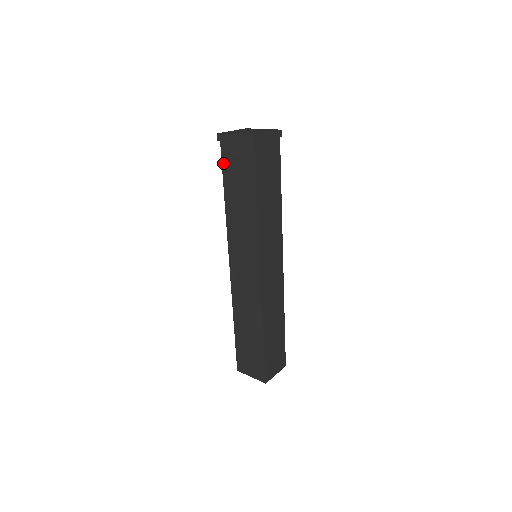
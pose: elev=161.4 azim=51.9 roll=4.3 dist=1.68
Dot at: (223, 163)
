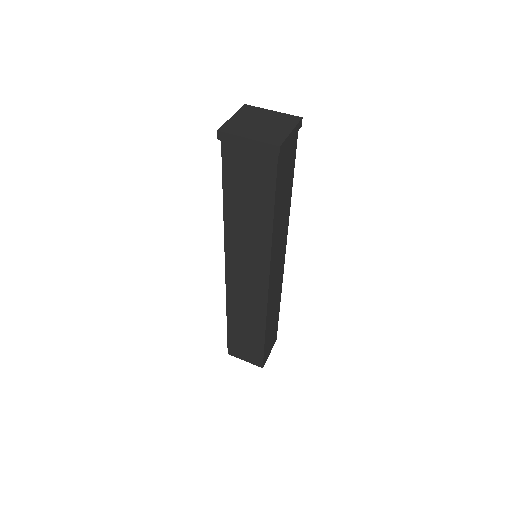
Dot at: (224, 166)
